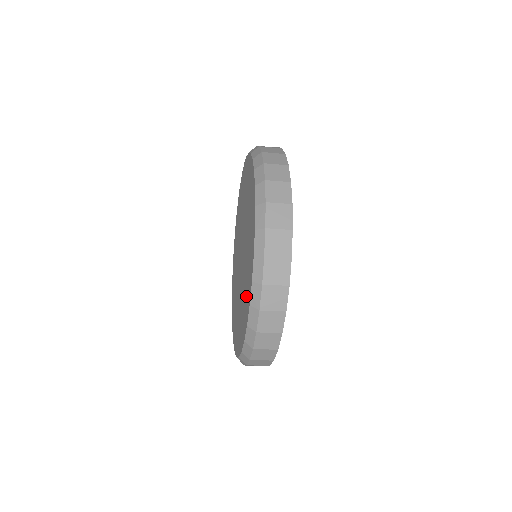
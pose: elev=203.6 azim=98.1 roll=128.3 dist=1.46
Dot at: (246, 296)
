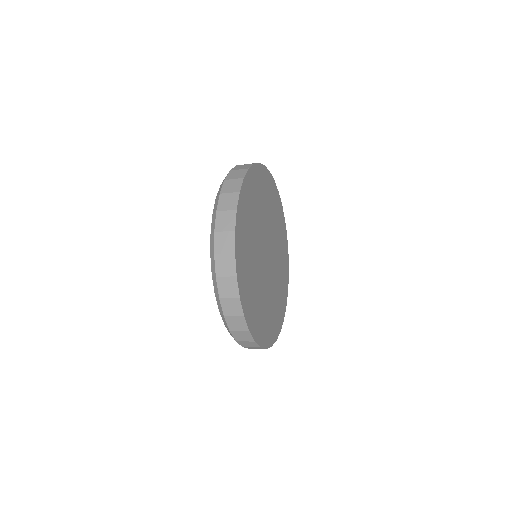
Dot at: occluded
